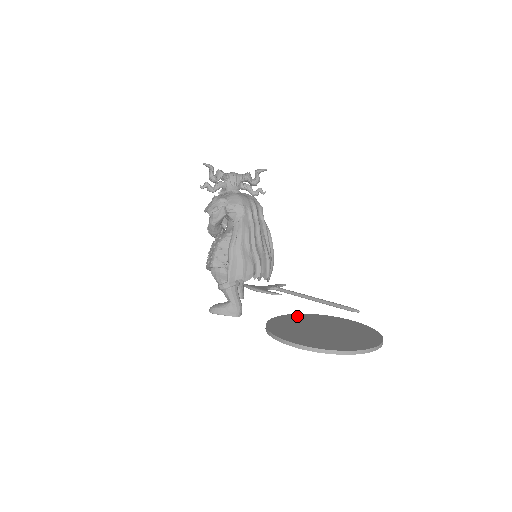
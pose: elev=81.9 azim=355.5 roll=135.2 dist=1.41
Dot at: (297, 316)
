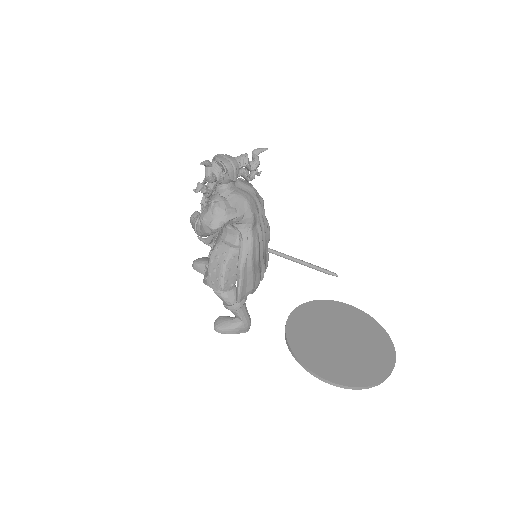
Dot at: (302, 314)
